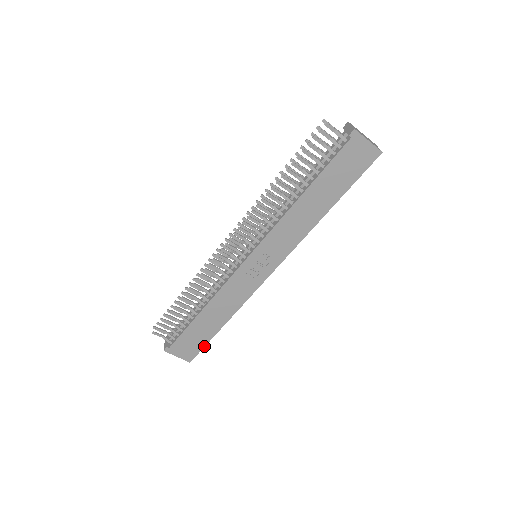
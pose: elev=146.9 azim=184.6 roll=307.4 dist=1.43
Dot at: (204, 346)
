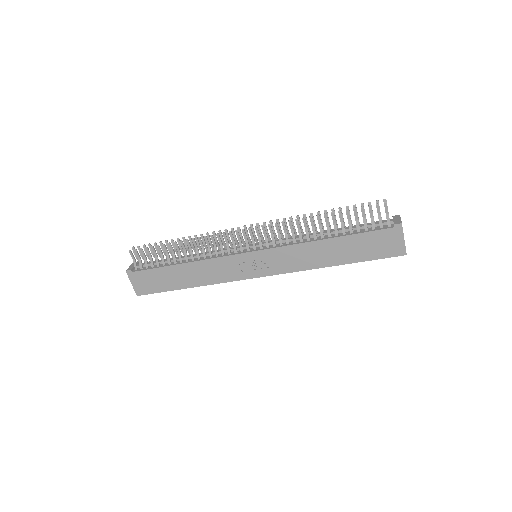
Dot at: (159, 292)
